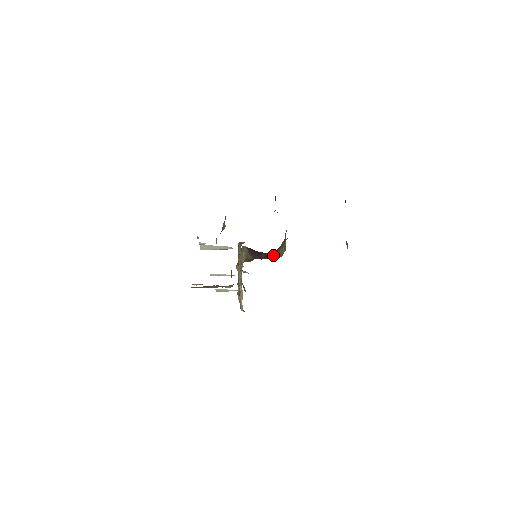
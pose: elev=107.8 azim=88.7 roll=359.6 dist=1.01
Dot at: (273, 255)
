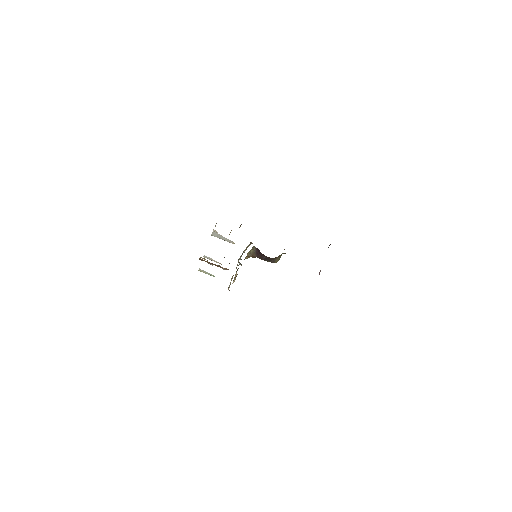
Dot at: (270, 260)
